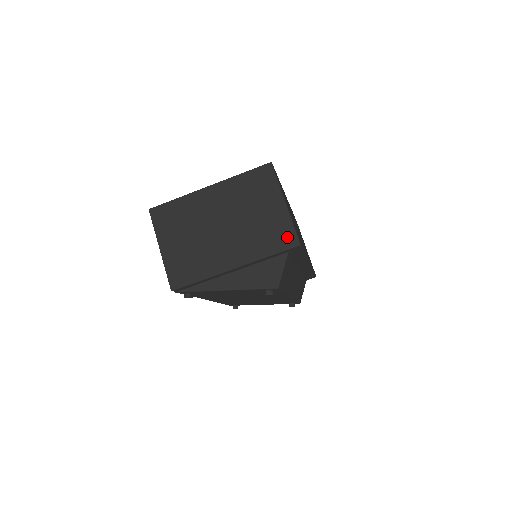
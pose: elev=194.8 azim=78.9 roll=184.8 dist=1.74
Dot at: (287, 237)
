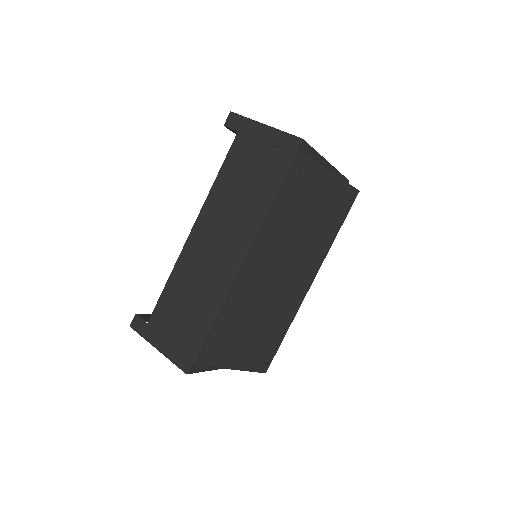
Dot at: occluded
